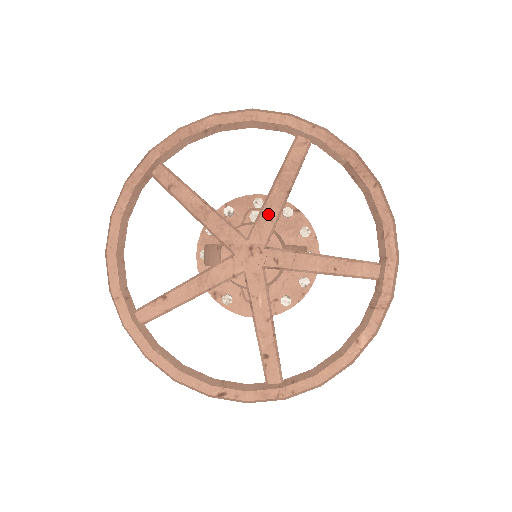
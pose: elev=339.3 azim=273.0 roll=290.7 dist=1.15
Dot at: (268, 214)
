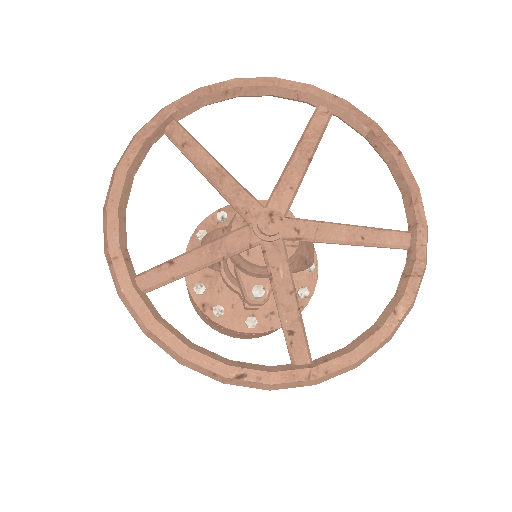
Dot at: (288, 181)
